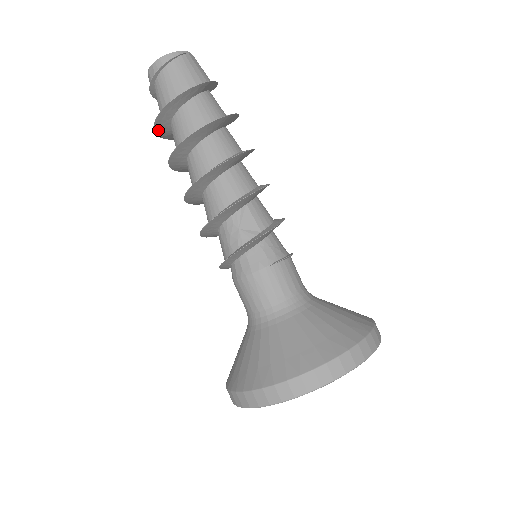
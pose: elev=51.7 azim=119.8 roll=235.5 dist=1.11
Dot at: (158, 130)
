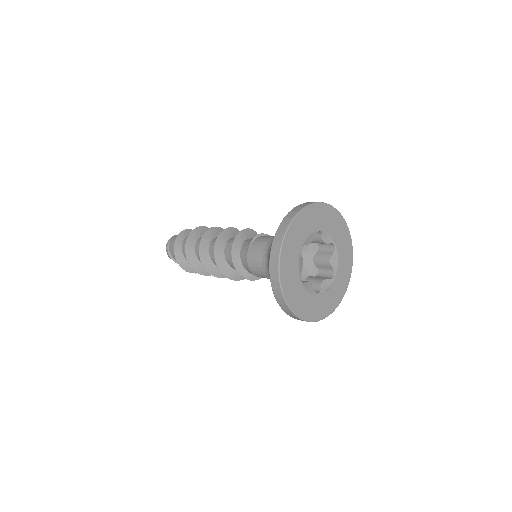
Dot at: (188, 270)
